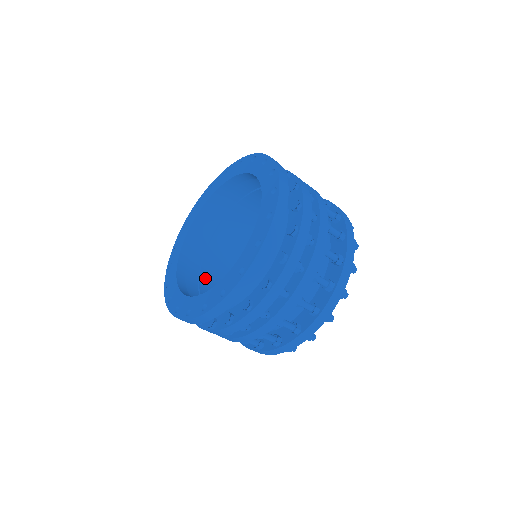
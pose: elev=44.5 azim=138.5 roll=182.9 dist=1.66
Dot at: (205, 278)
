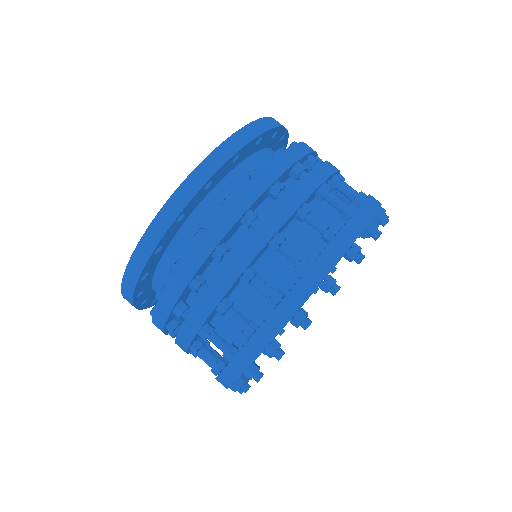
Dot at: occluded
